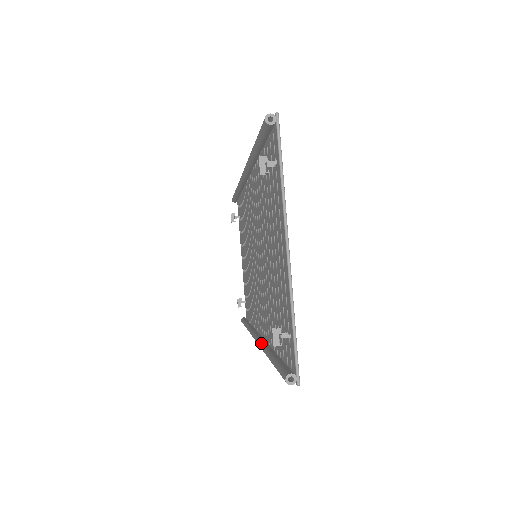
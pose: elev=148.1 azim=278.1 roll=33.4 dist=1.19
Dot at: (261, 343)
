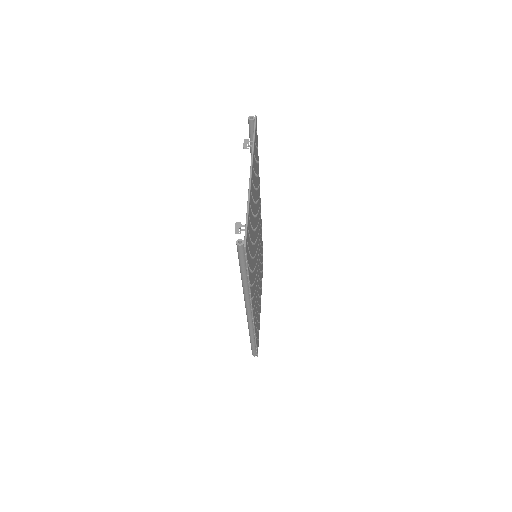
Dot at: occluded
